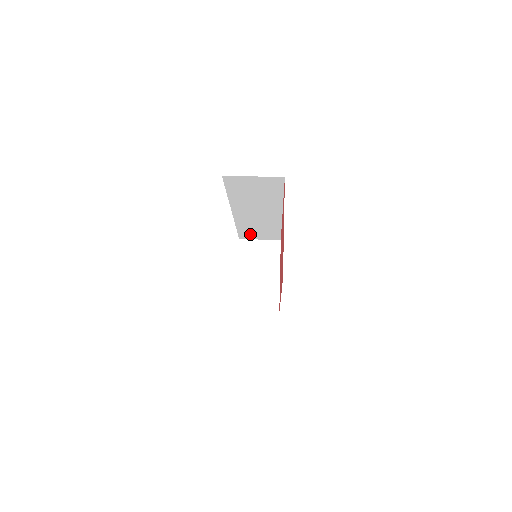
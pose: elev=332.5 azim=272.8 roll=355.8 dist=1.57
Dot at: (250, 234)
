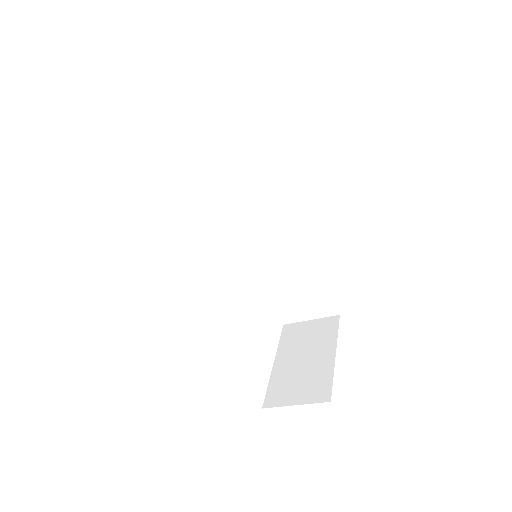
Dot at: (290, 302)
